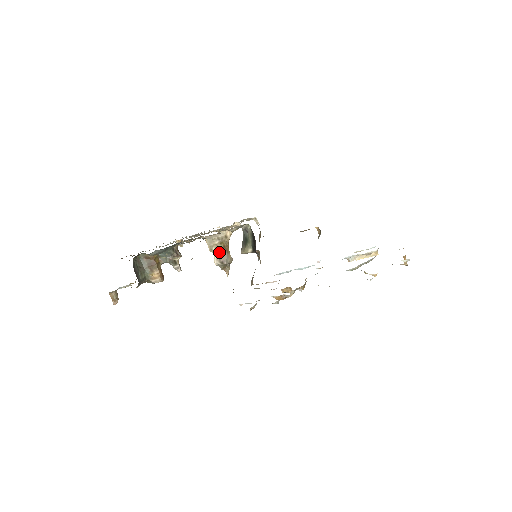
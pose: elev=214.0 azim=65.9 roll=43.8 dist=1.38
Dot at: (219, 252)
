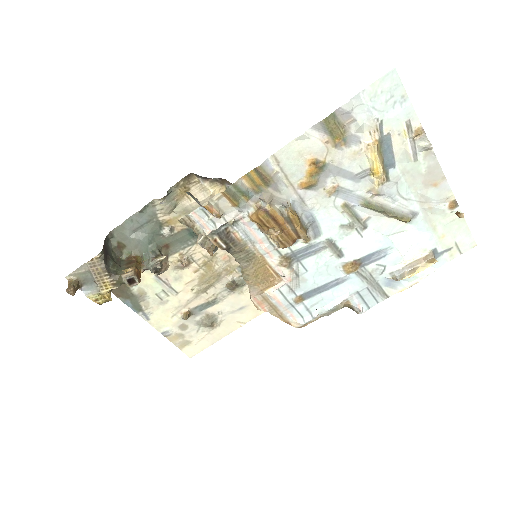
Dot at: occluded
